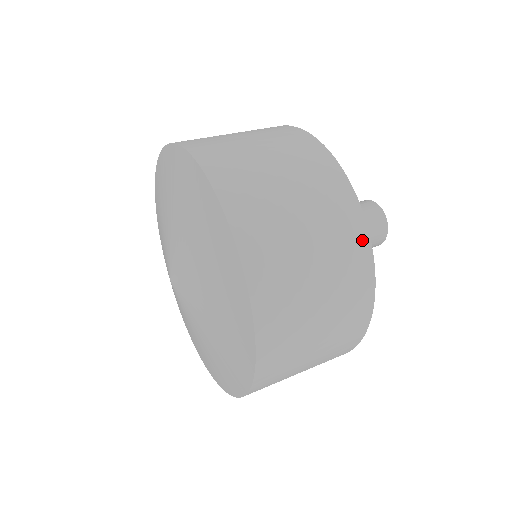
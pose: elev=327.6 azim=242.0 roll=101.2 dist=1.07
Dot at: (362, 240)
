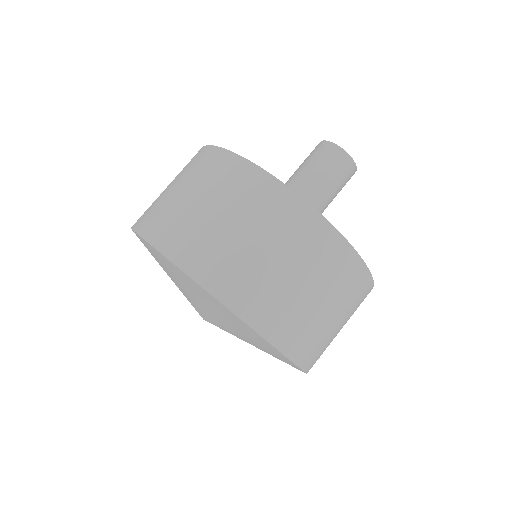
Dot at: (324, 229)
